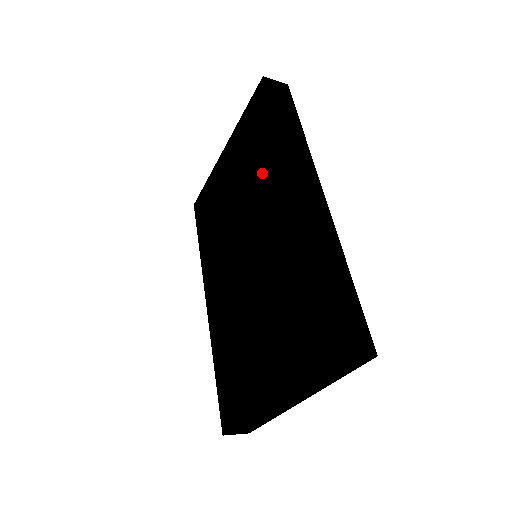
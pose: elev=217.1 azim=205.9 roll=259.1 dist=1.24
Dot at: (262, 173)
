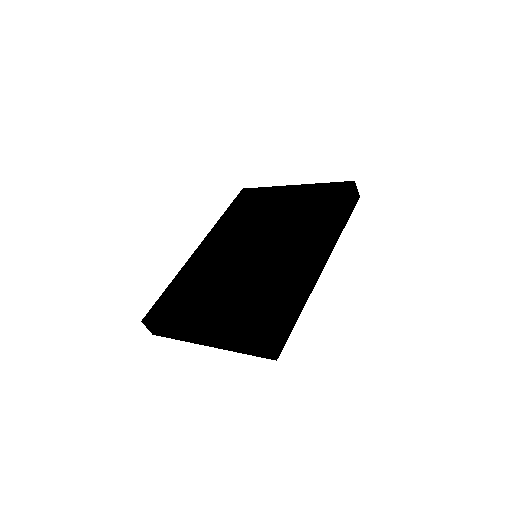
Dot at: (306, 224)
